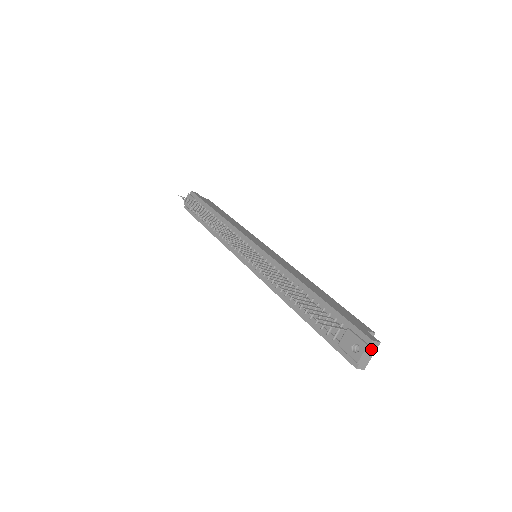
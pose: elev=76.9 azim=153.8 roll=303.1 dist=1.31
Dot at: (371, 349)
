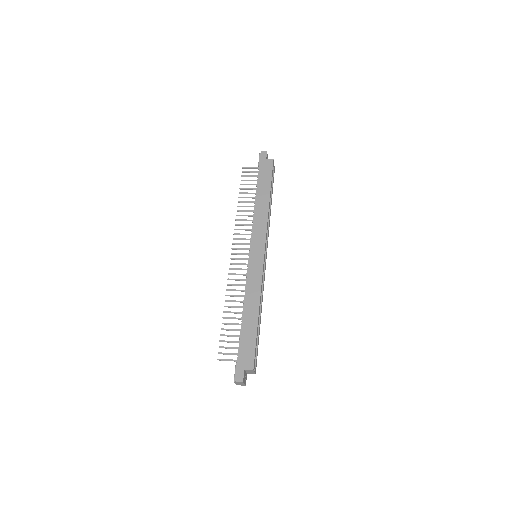
Dot at: (239, 382)
